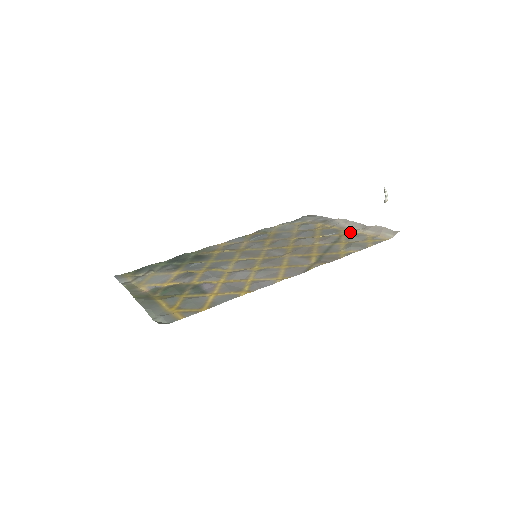
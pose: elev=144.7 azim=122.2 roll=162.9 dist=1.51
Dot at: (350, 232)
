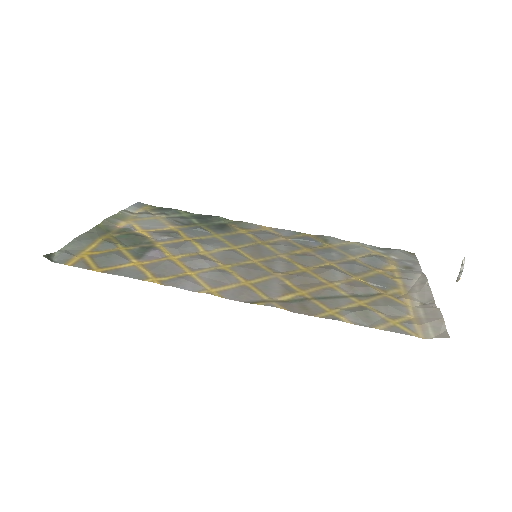
Dot at: (400, 297)
